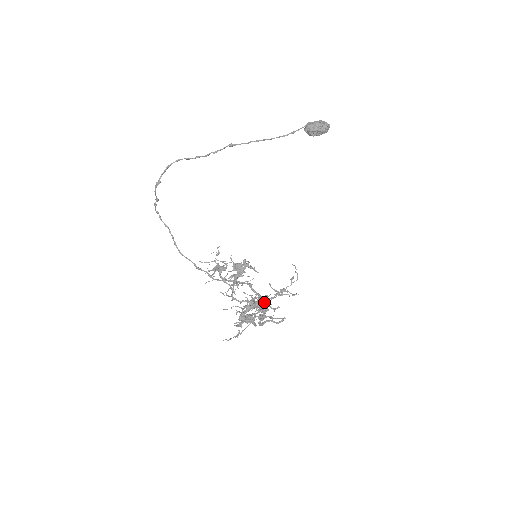
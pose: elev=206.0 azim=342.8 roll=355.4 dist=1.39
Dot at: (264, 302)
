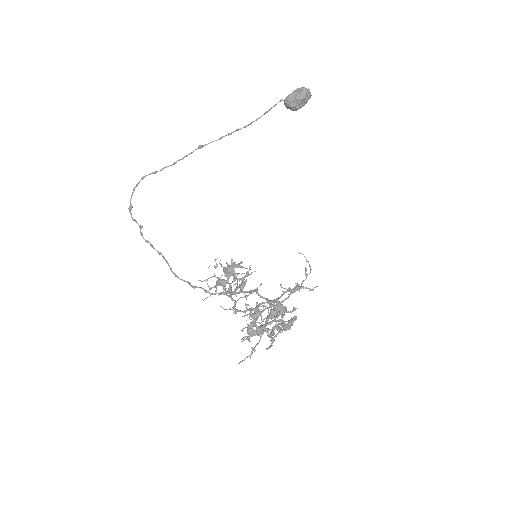
Dot at: (270, 304)
